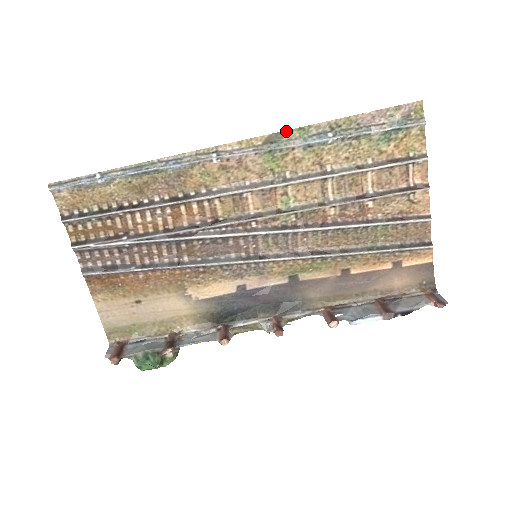
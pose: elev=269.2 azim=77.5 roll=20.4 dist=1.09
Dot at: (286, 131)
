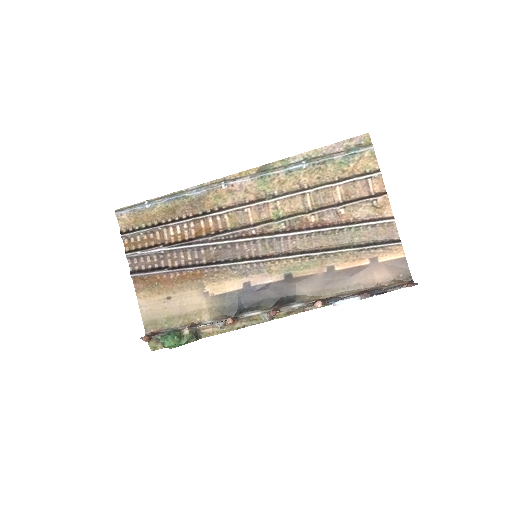
Dot at: (272, 163)
